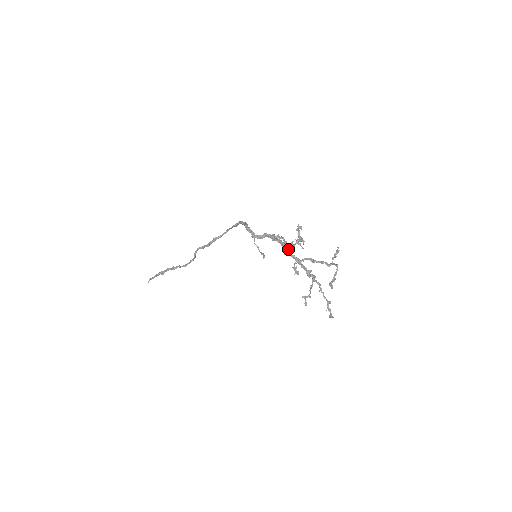
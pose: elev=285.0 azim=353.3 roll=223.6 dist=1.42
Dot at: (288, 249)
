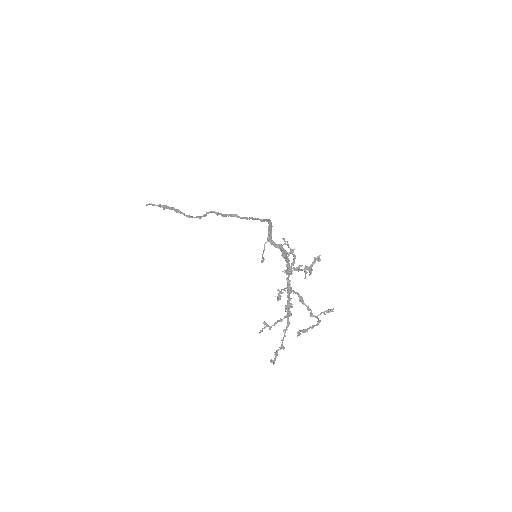
Dot at: (291, 269)
